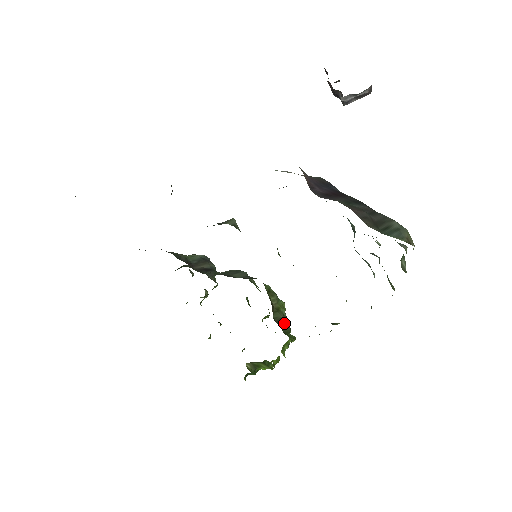
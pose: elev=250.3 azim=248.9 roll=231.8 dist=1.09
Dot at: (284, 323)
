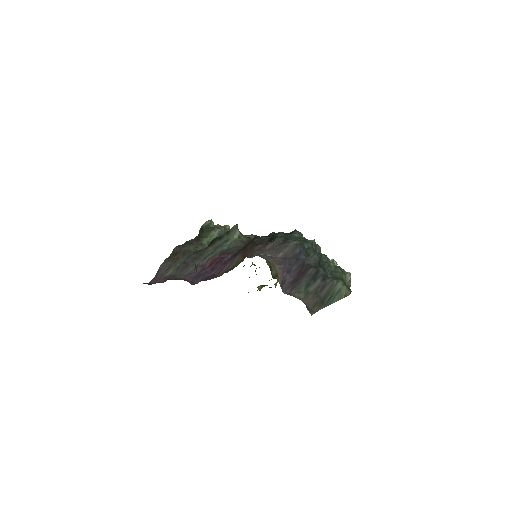
Dot at: occluded
